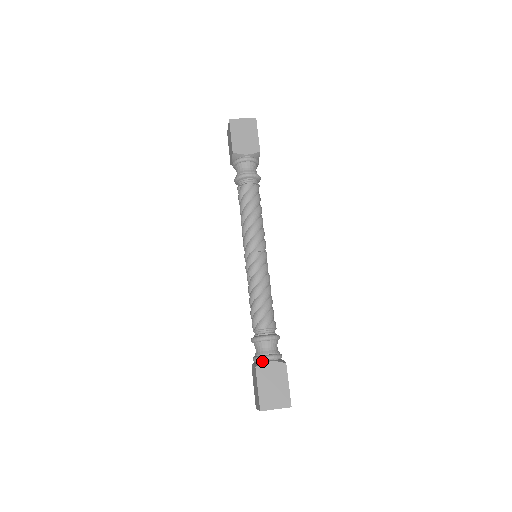
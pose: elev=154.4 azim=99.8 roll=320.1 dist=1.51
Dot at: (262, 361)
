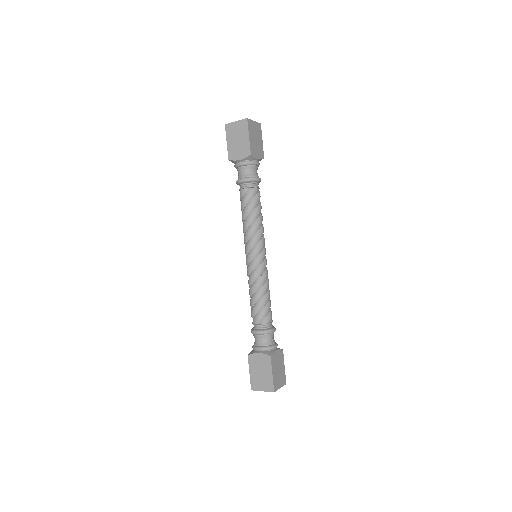
Dot at: (254, 351)
